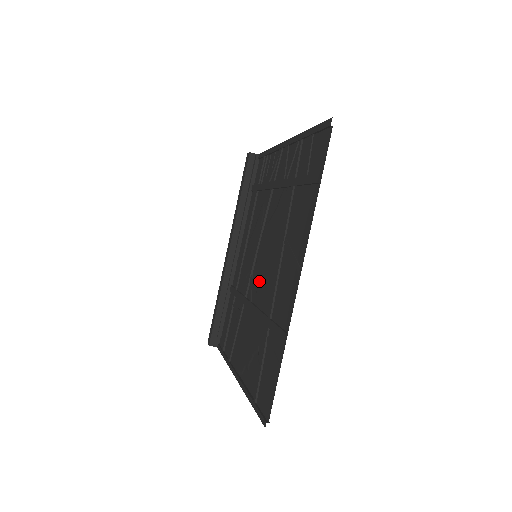
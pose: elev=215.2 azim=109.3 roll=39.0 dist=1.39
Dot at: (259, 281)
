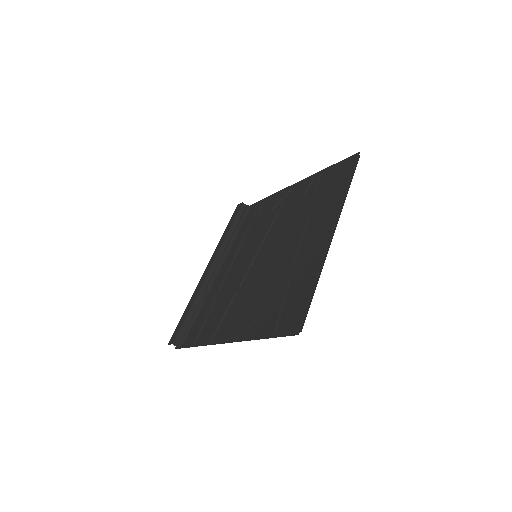
Dot at: (264, 267)
